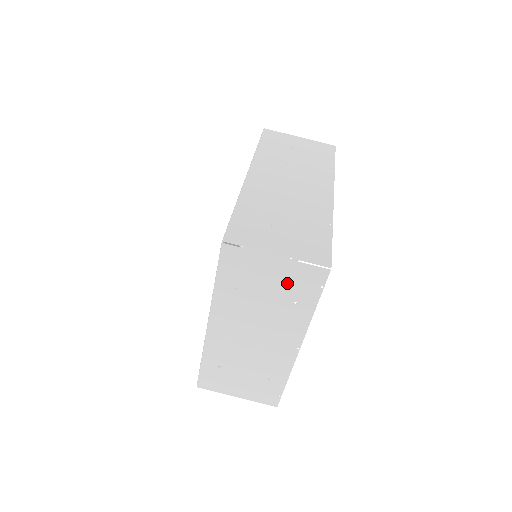
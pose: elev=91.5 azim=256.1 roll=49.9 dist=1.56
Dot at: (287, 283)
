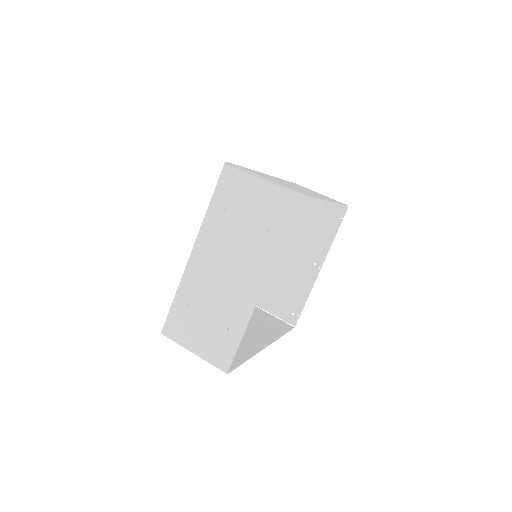
Dot at: (265, 207)
